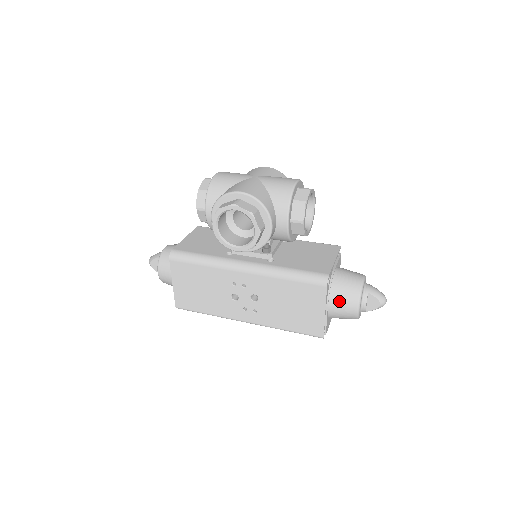
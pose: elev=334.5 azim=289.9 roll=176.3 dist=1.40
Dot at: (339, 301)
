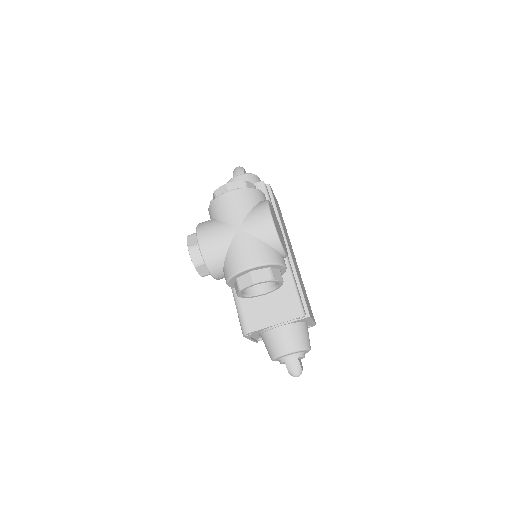
Dot at: (265, 344)
